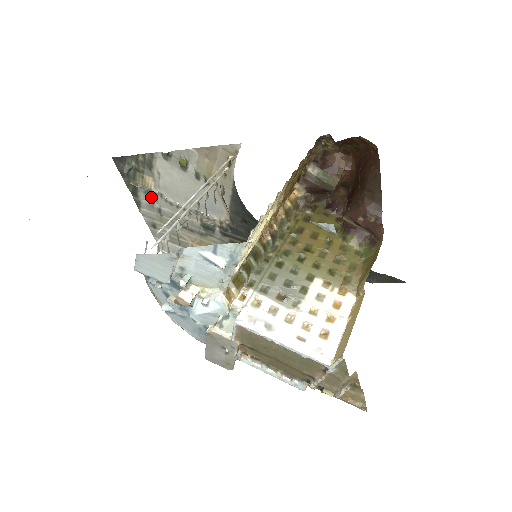
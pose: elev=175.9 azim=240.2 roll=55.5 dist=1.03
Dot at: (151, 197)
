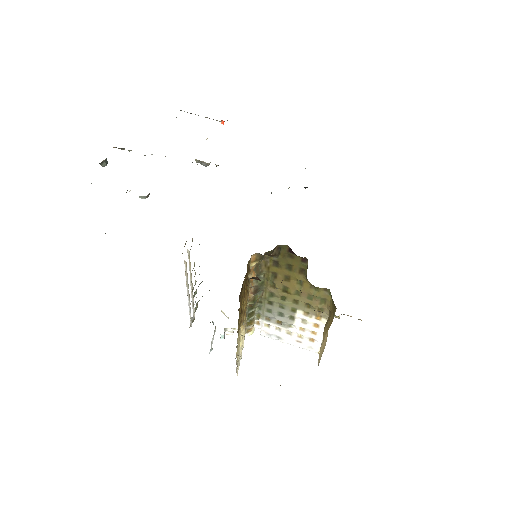
Dot at: occluded
